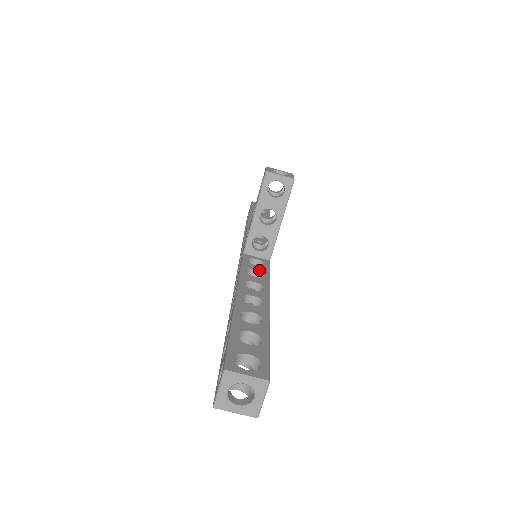
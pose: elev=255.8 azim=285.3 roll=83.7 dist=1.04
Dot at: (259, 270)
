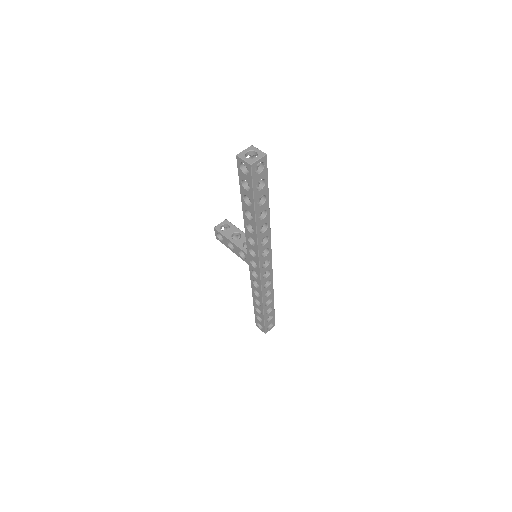
Dot at: occluded
